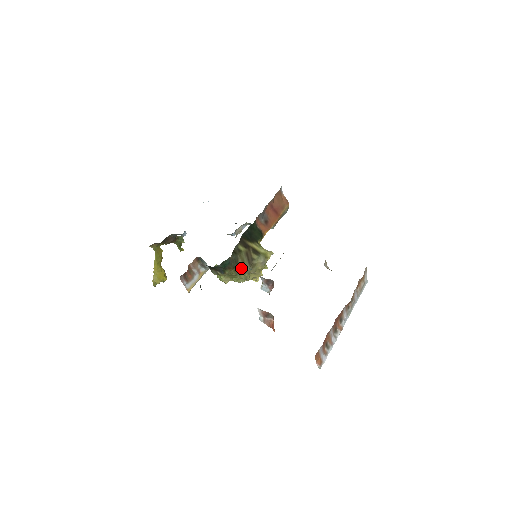
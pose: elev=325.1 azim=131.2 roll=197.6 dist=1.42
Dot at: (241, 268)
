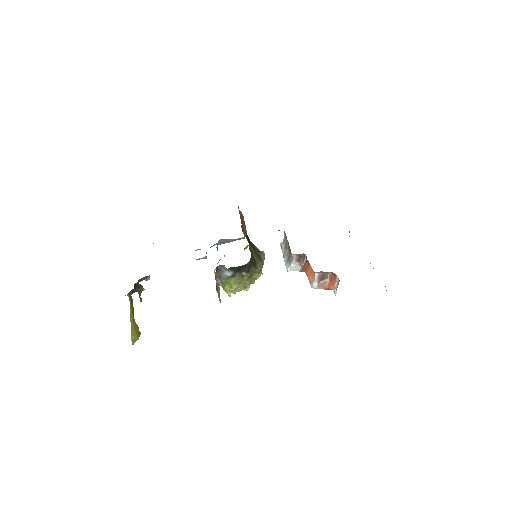
Dot at: (258, 264)
